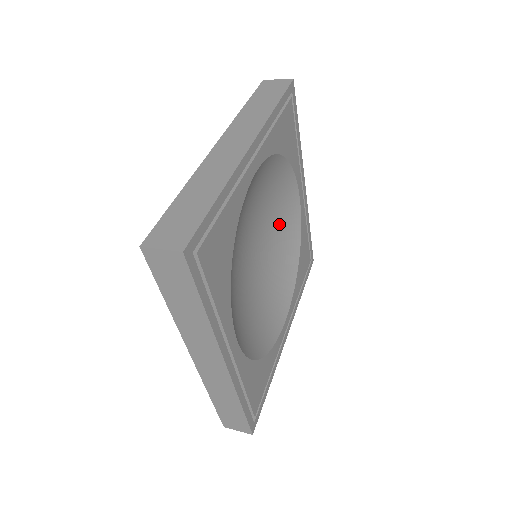
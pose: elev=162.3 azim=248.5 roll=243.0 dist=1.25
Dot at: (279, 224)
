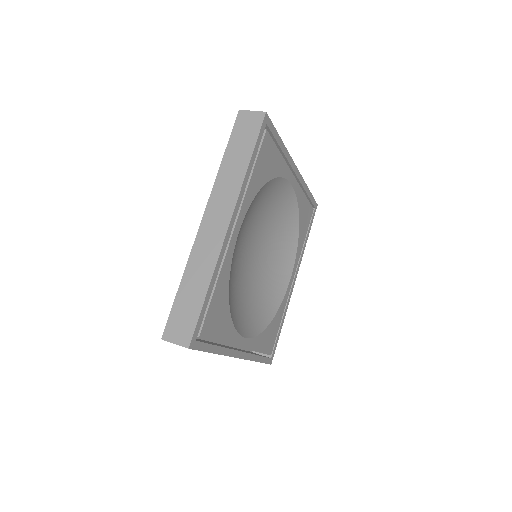
Dot at: (275, 212)
